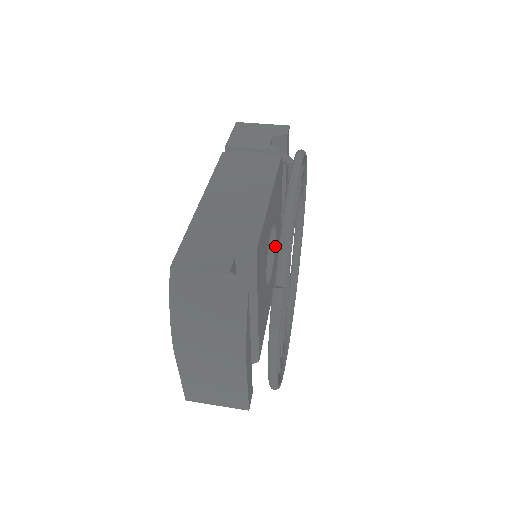
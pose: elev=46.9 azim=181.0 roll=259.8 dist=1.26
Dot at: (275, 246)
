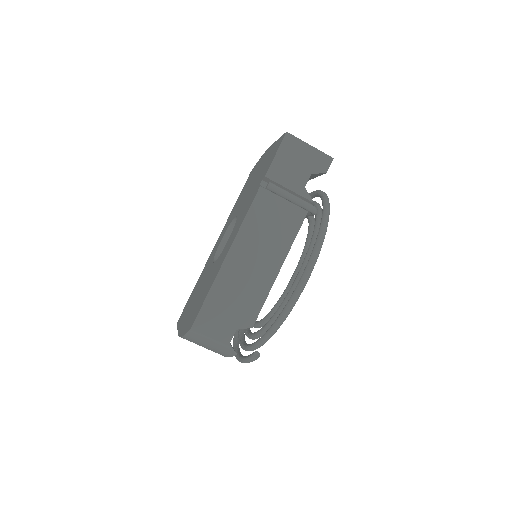
Dot at: occluded
